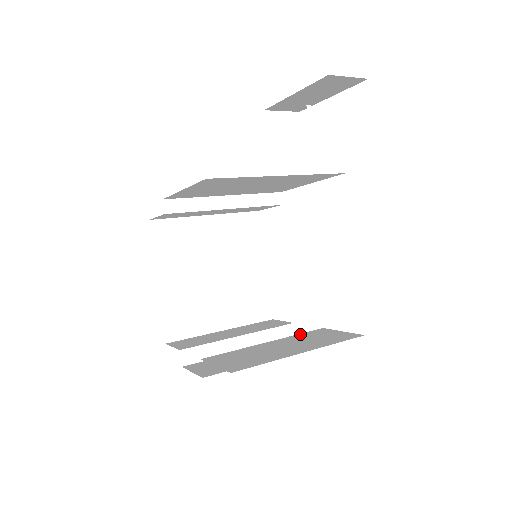
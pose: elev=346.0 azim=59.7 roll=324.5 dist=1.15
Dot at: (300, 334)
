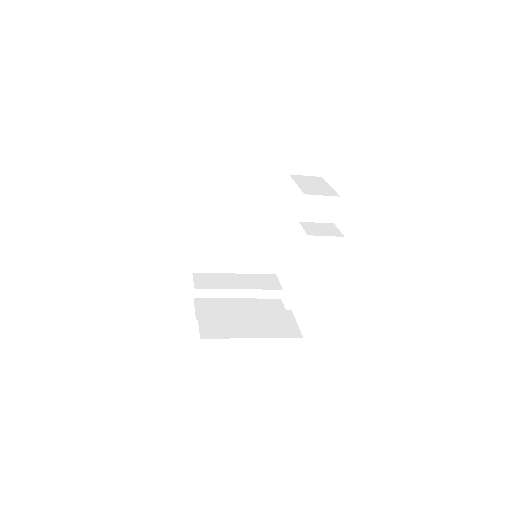
Dot at: (271, 311)
